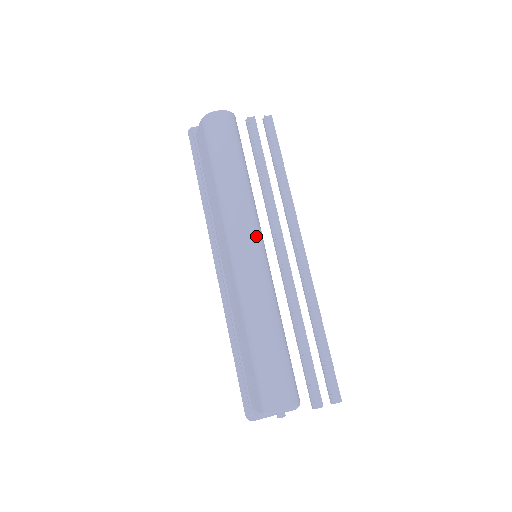
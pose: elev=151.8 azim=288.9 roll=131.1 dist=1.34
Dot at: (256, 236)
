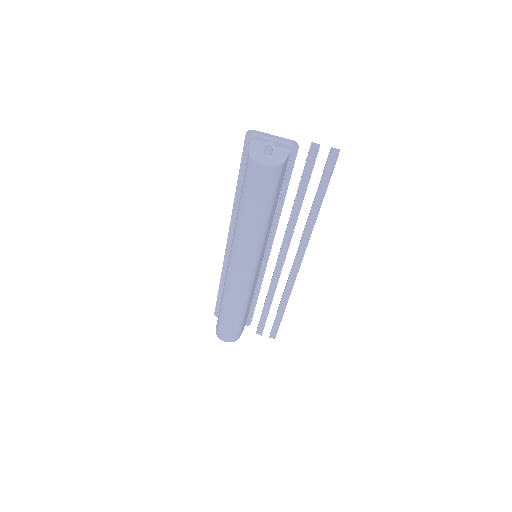
Dot at: (249, 263)
